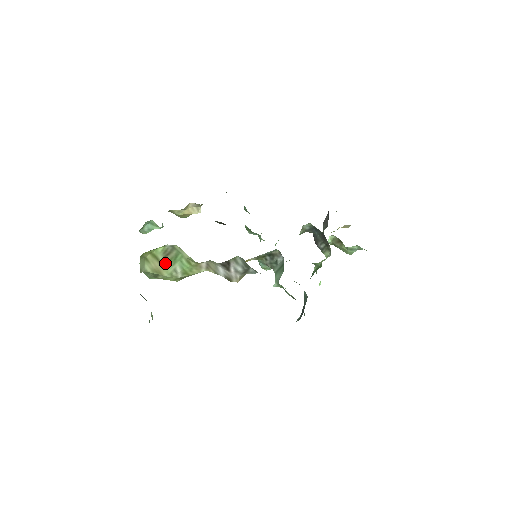
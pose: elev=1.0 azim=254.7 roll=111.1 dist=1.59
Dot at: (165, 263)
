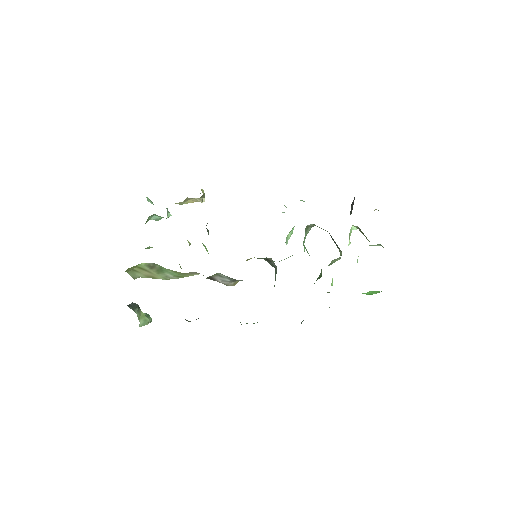
Dot at: (155, 272)
